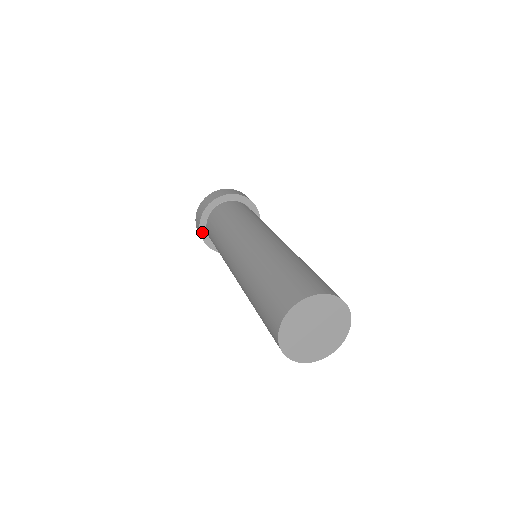
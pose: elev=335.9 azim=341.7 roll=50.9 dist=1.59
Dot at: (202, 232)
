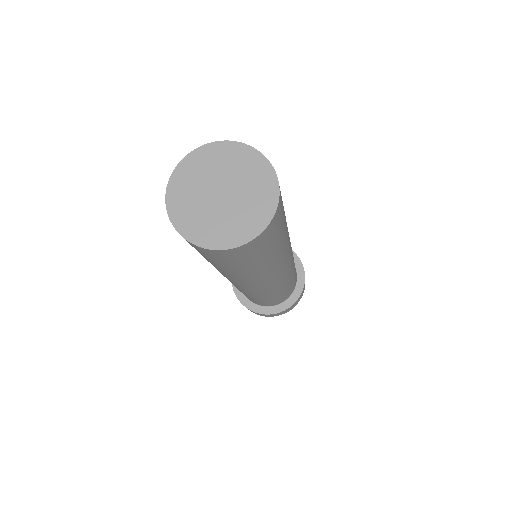
Dot at: (243, 301)
